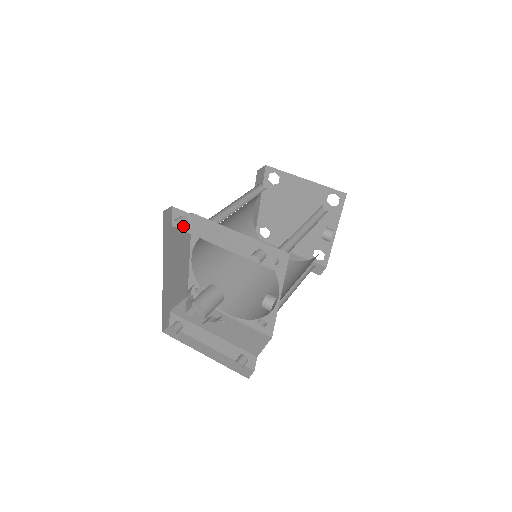
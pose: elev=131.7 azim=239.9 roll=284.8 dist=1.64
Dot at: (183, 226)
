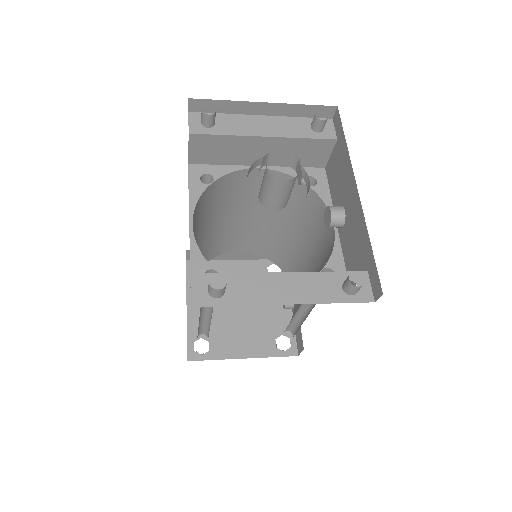
Dot at: (215, 116)
